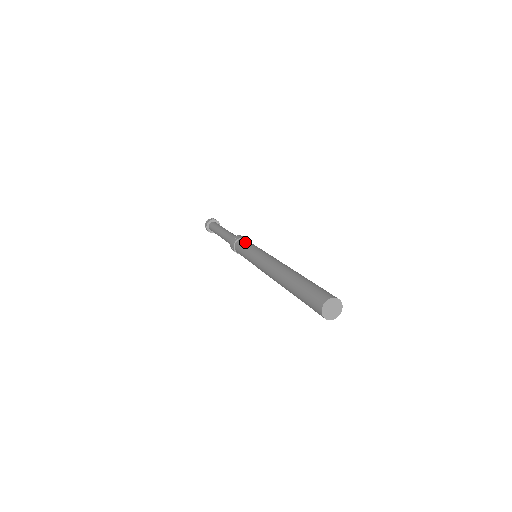
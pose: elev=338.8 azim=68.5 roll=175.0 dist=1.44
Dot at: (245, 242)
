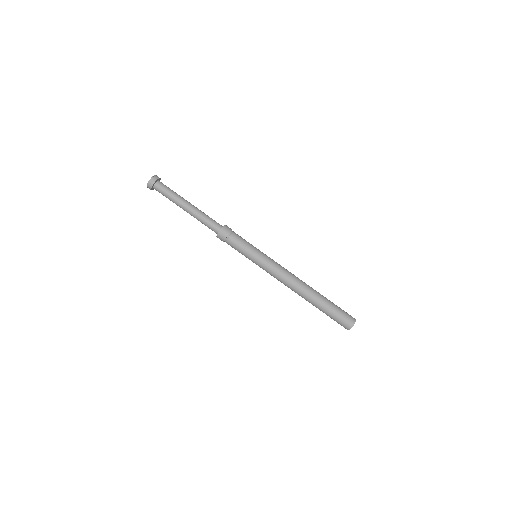
Dot at: (241, 242)
